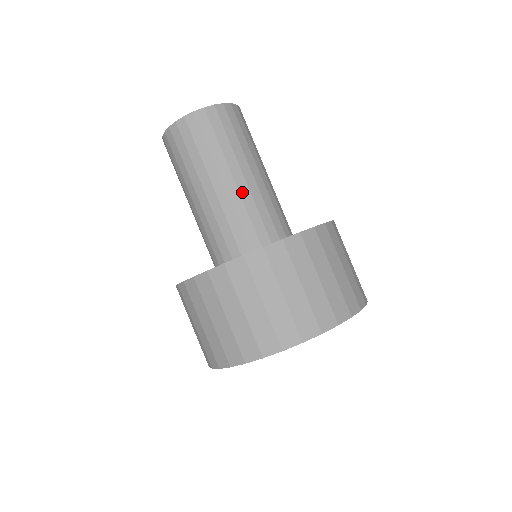
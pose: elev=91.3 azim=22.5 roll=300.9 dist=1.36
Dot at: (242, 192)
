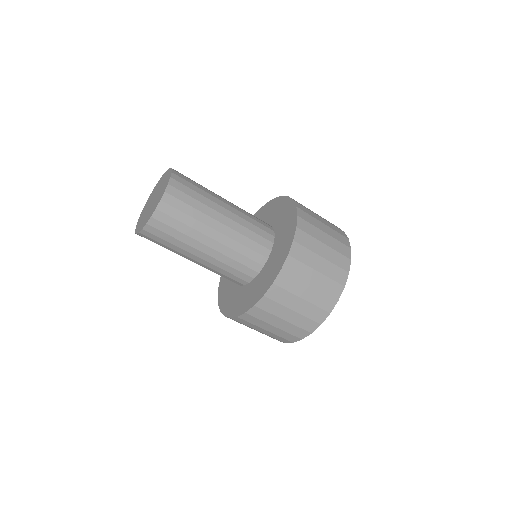
Dot at: (230, 235)
